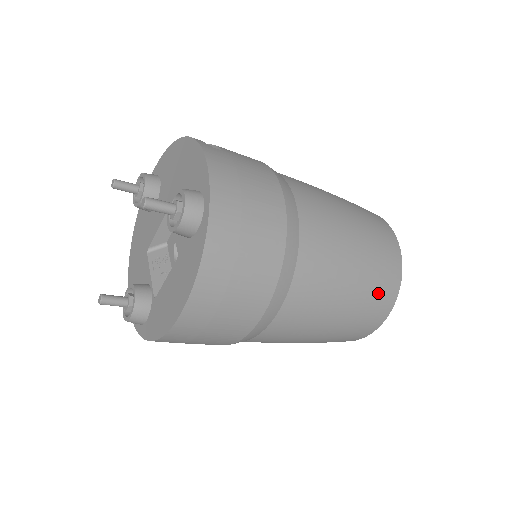
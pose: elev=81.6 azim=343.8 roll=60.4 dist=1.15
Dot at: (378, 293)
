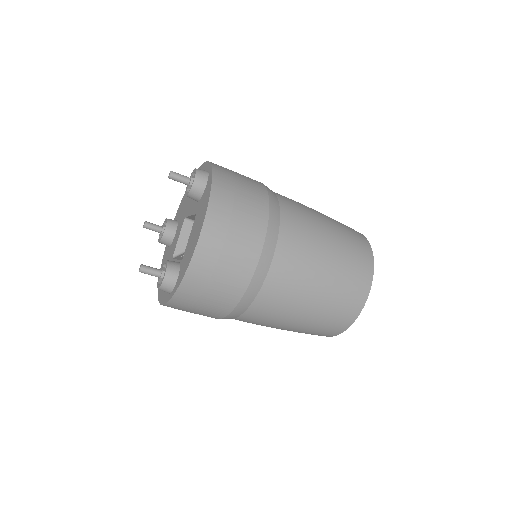
Dot at: (355, 249)
